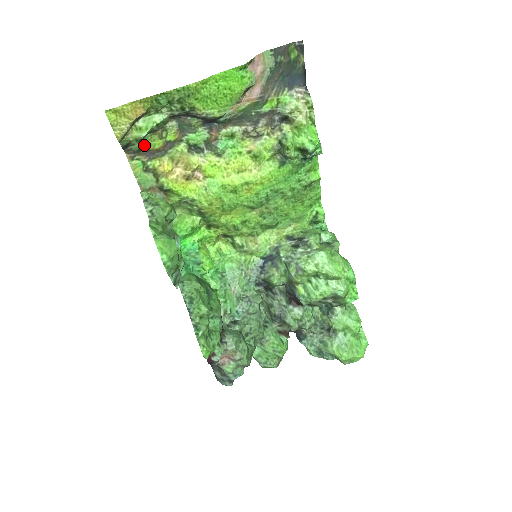
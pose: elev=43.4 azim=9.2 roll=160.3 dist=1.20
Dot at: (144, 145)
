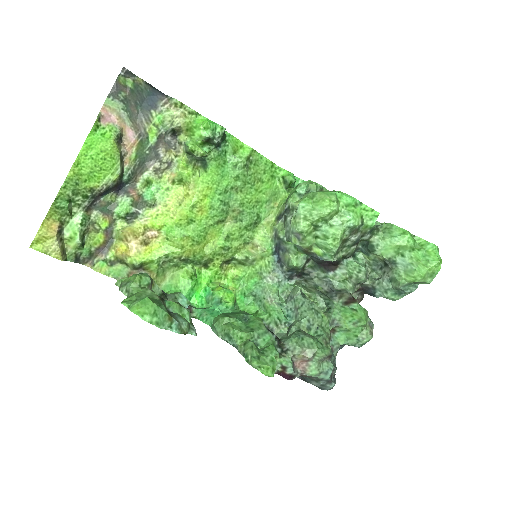
Dot at: (90, 247)
